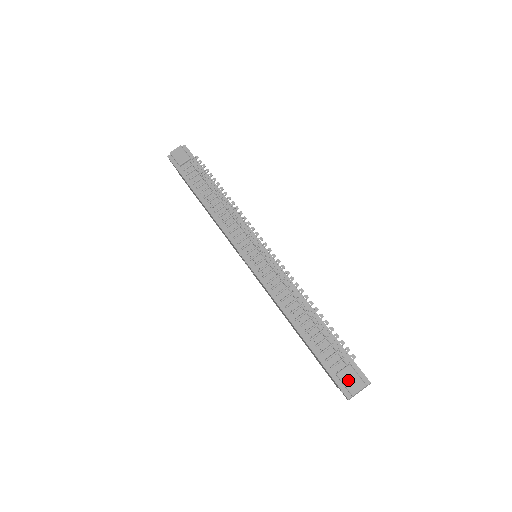
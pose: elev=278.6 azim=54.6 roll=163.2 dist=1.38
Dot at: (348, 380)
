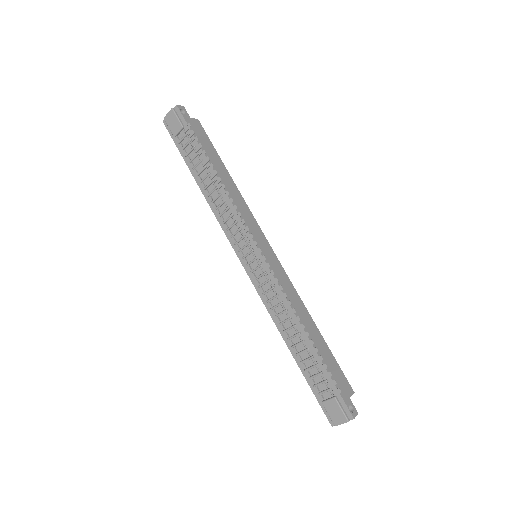
Dot at: (332, 411)
